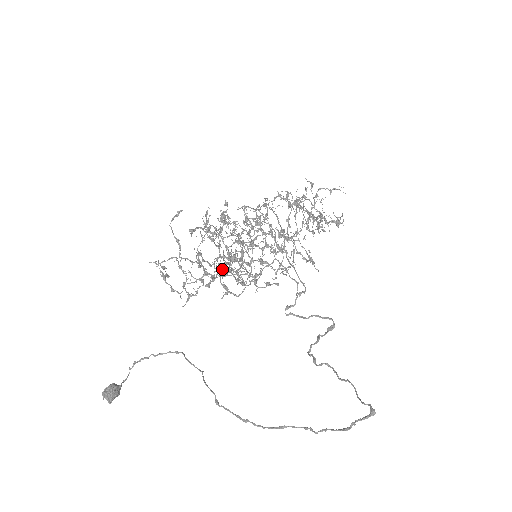
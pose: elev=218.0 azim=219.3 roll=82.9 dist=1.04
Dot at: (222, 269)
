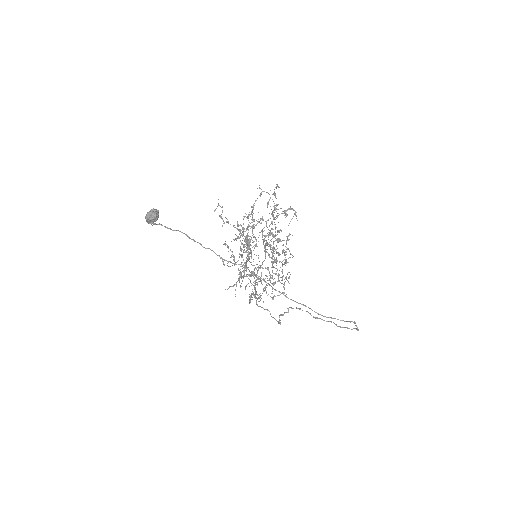
Dot at: (288, 225)
